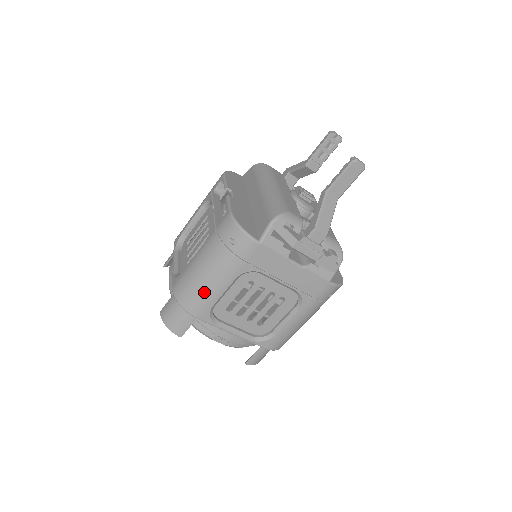
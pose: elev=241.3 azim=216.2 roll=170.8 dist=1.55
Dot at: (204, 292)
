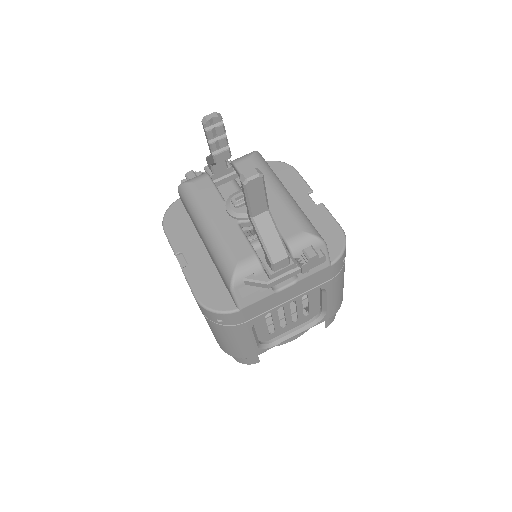
Dot at: (241, 348)
